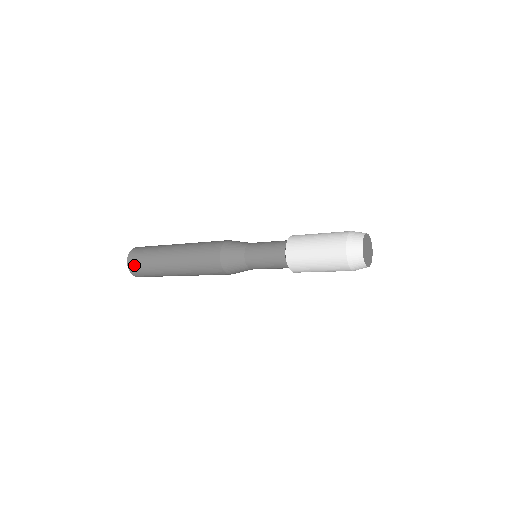
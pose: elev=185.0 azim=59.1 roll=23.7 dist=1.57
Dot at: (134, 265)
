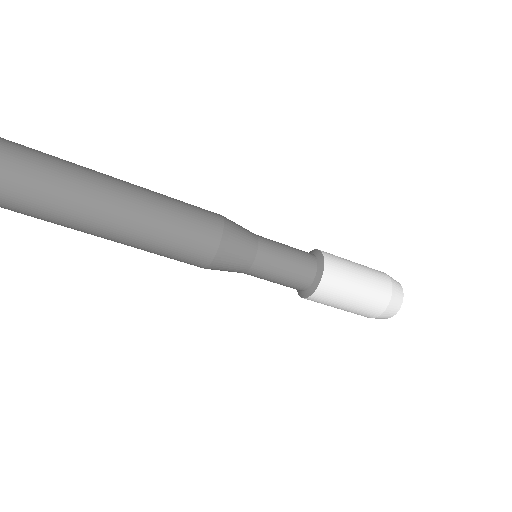
Dot at: out of frame
